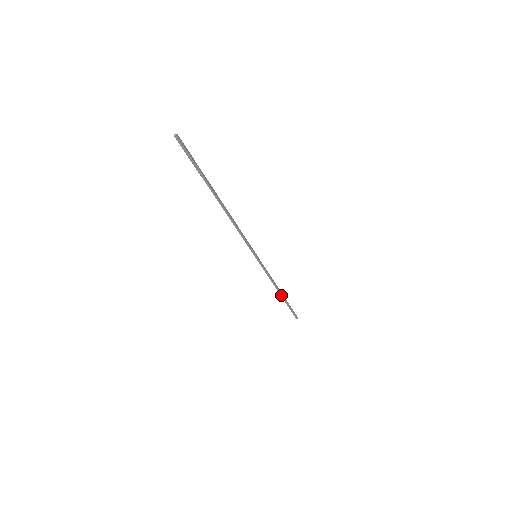
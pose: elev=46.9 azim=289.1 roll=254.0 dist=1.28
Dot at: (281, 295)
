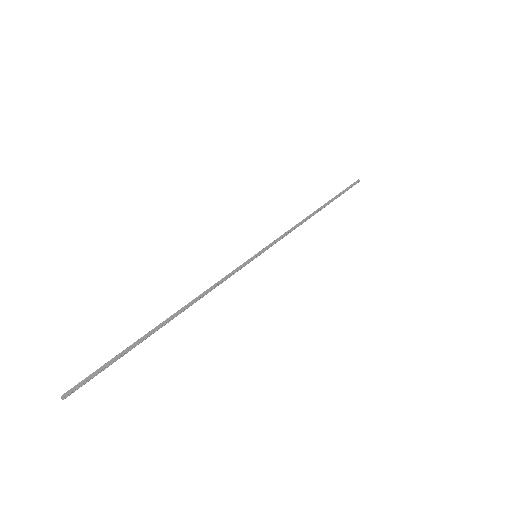
Dot at: (320, 210)
